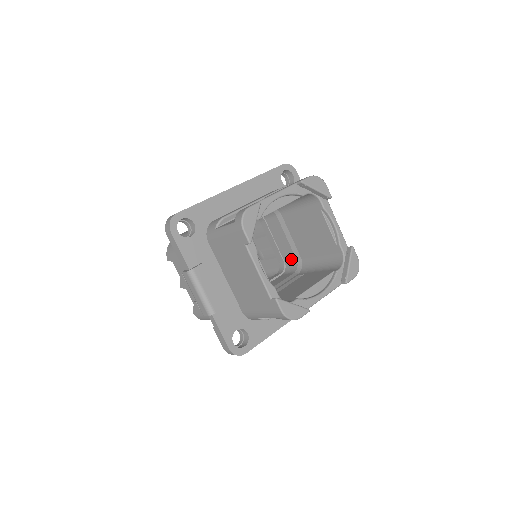
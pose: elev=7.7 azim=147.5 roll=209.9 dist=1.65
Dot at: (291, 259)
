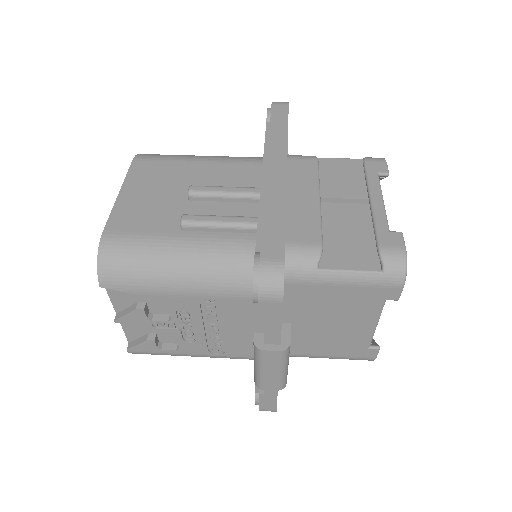
Dot at: occluded
